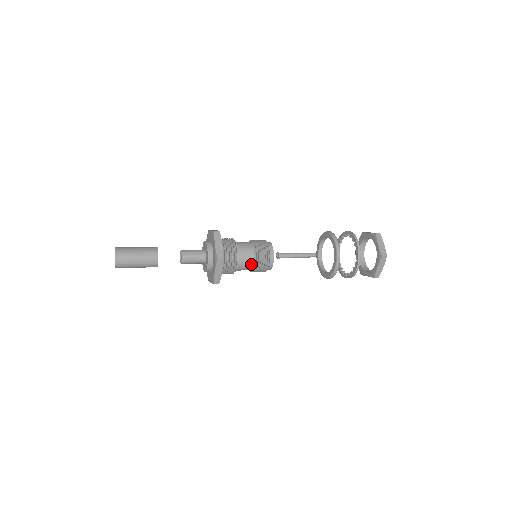
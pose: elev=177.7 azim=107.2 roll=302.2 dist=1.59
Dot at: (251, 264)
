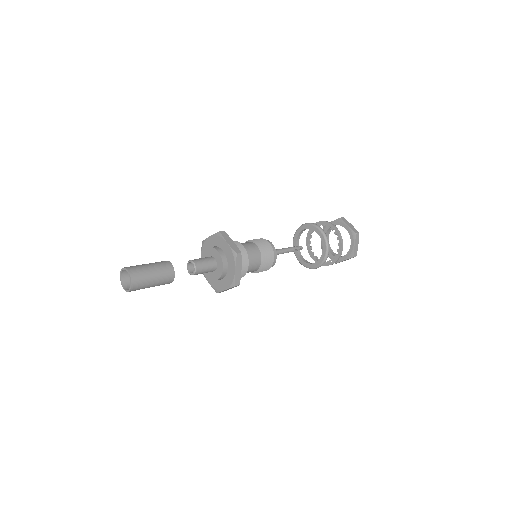
Dot at: (259, 261)
